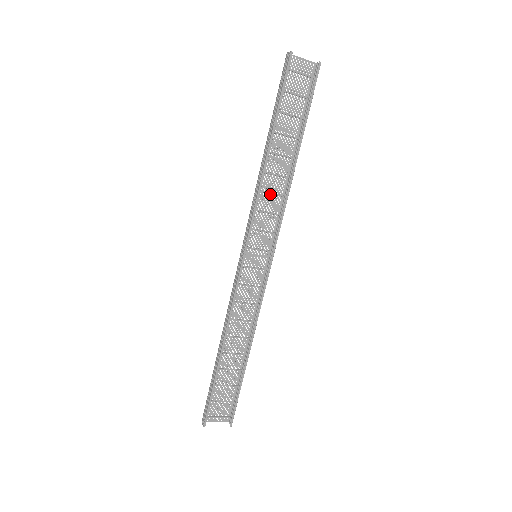
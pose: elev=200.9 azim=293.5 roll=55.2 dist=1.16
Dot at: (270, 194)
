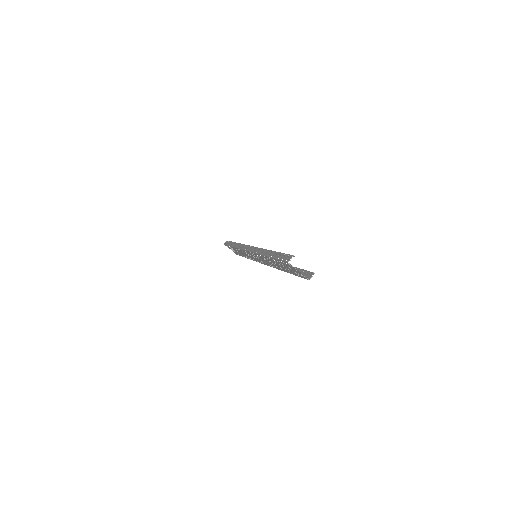
Dot at: occluded
